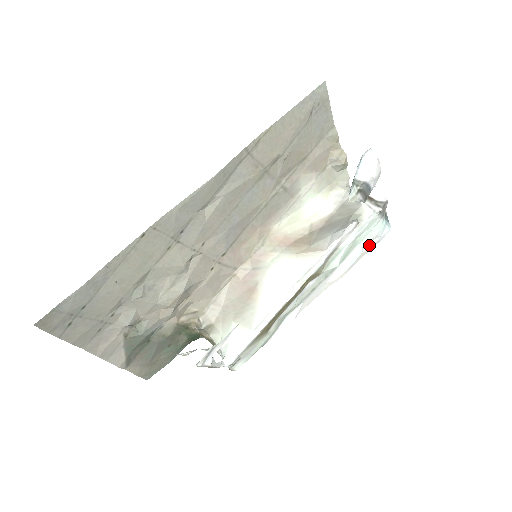
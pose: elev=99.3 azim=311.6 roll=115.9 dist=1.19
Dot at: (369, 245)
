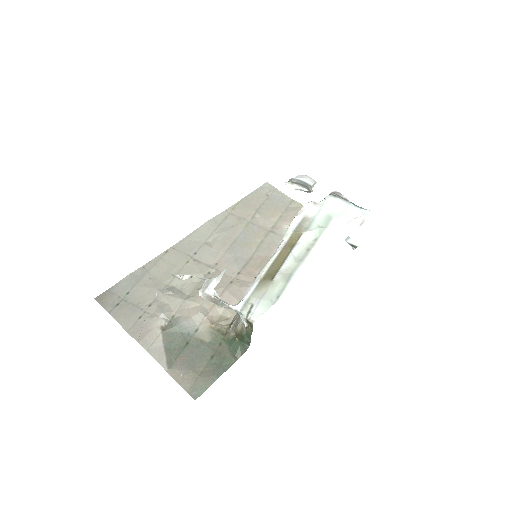
Dot at: (352, 221)
